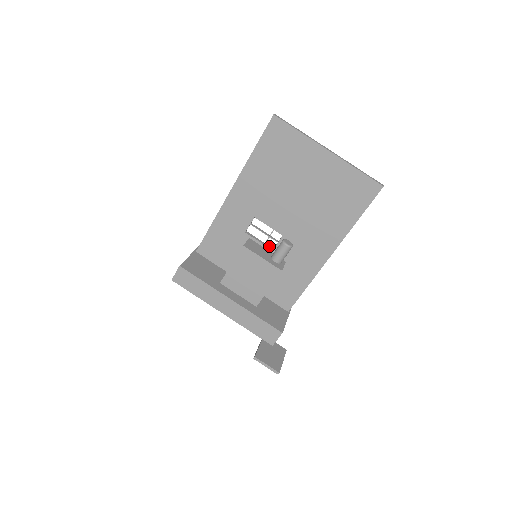
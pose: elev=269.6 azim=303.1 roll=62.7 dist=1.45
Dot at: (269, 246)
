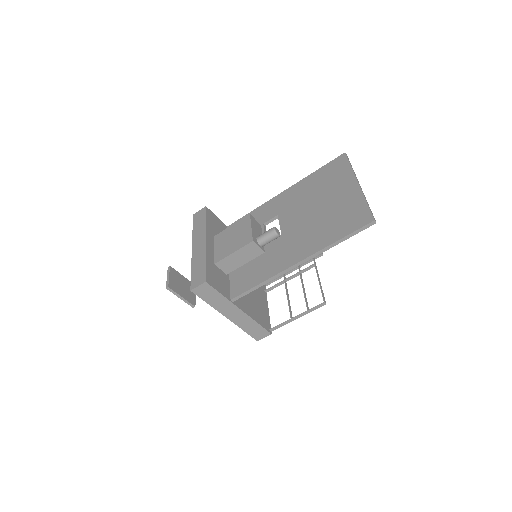
Dot at: occluded
